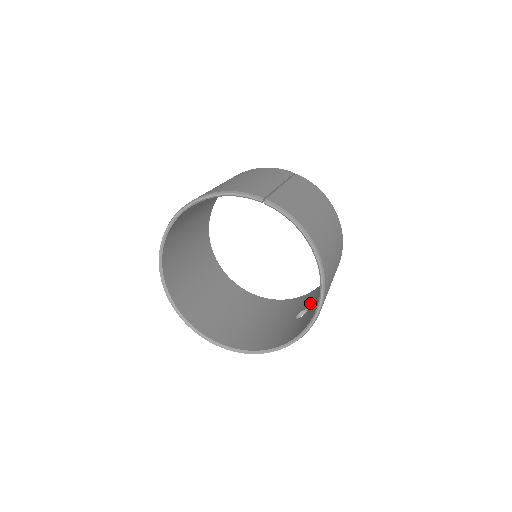
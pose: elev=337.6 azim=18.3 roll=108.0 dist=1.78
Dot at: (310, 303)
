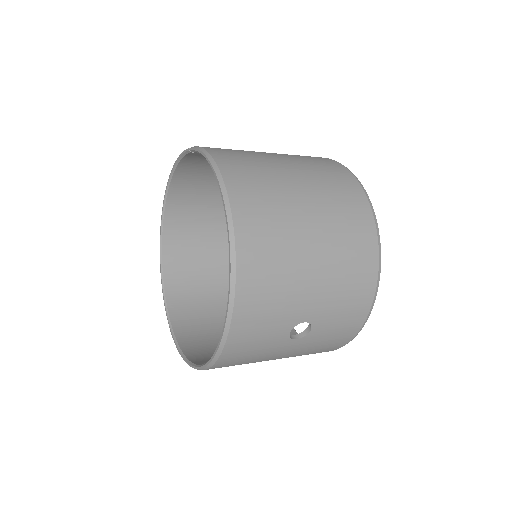
Dot at: occluded
